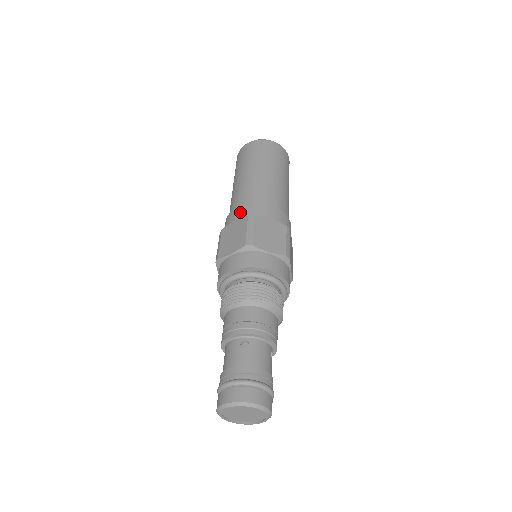
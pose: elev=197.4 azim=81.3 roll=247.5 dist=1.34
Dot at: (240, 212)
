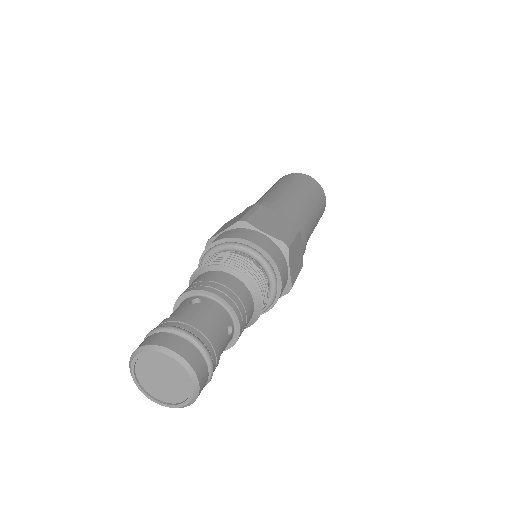
Dot at: occluded
